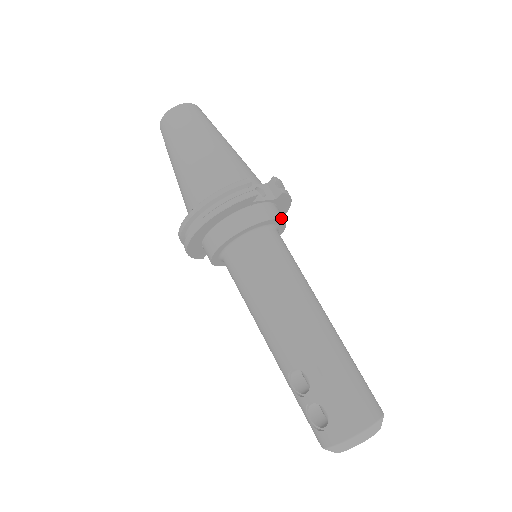
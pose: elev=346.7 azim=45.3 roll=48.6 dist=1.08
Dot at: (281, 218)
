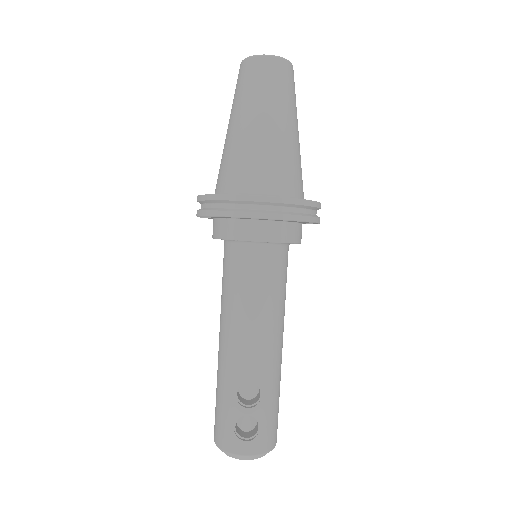
Dot at: occluded
